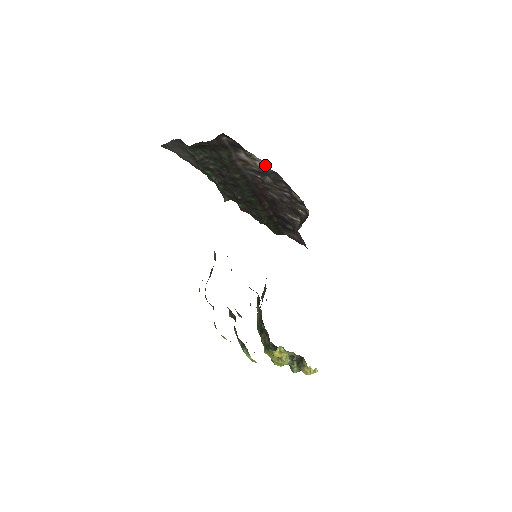
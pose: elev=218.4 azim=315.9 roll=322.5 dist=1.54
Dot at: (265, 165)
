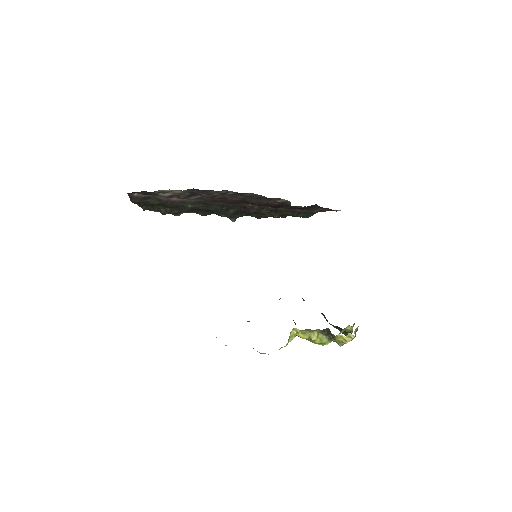
Dot at: (178, 190)
